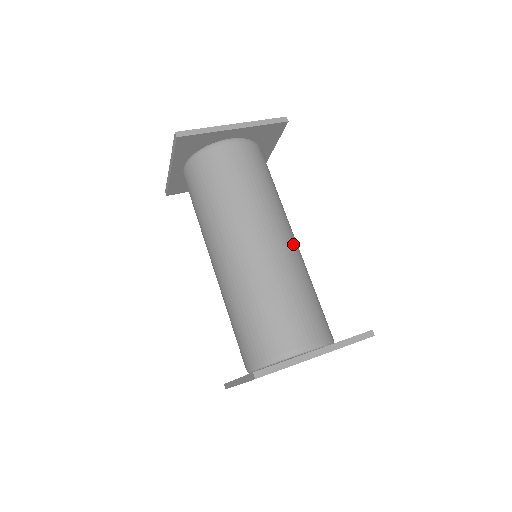
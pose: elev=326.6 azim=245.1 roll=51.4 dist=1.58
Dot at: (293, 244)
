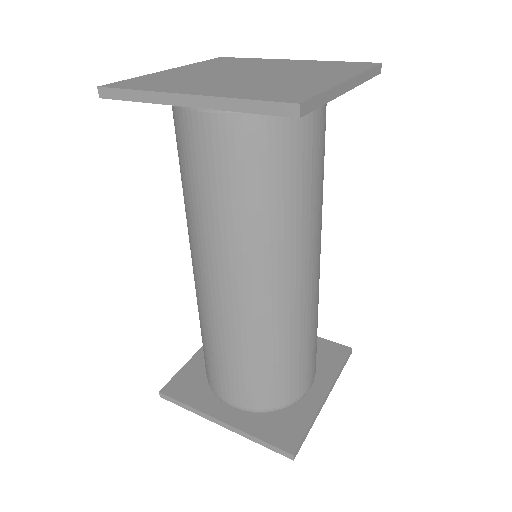
Dot at: occluded
